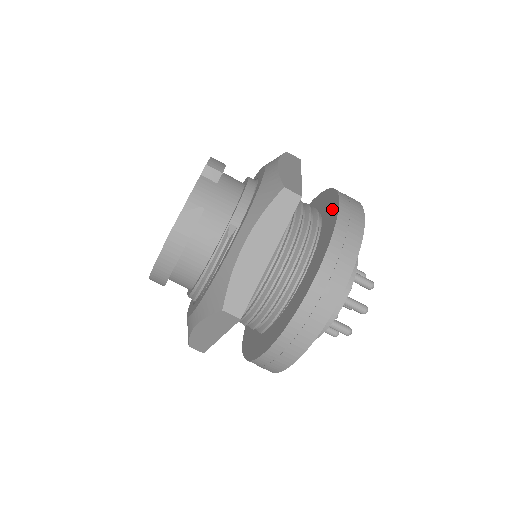
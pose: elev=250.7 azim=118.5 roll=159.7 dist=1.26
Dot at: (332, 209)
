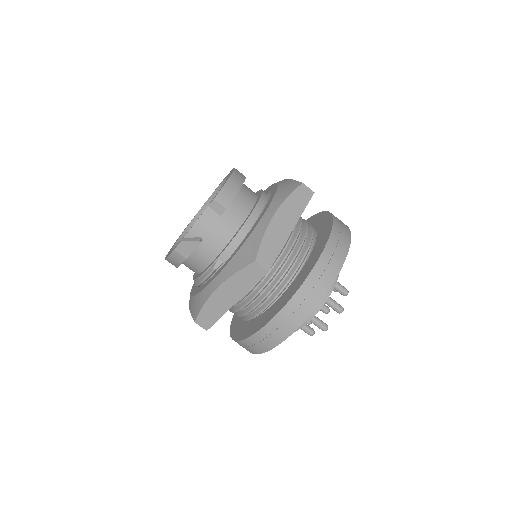
Dot at: (311, 263)
